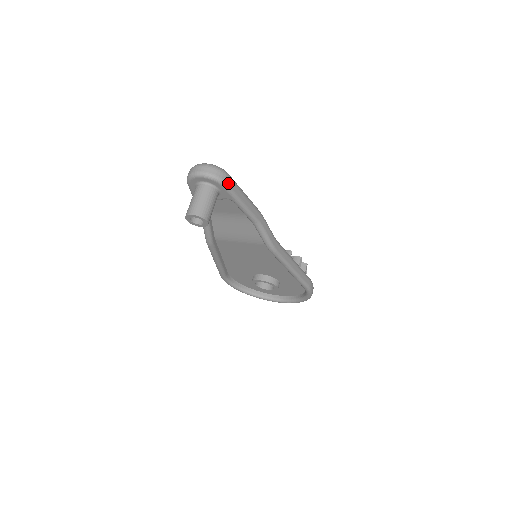
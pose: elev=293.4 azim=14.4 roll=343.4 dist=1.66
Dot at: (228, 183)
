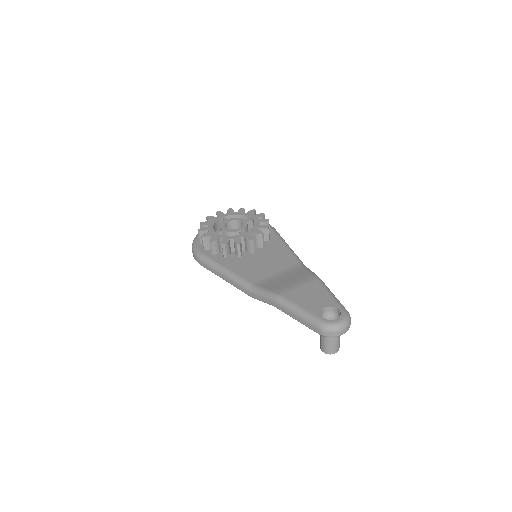
Dot at: occluded
